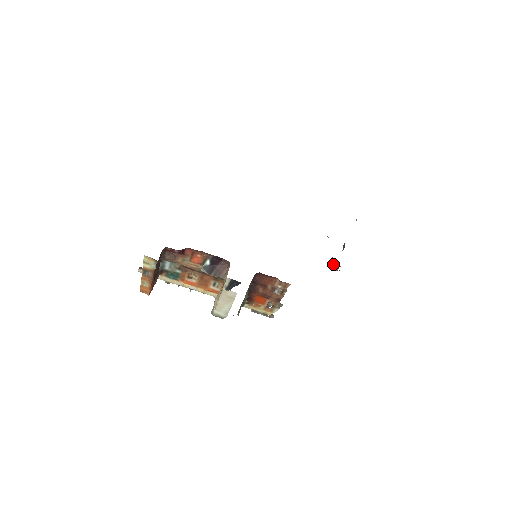
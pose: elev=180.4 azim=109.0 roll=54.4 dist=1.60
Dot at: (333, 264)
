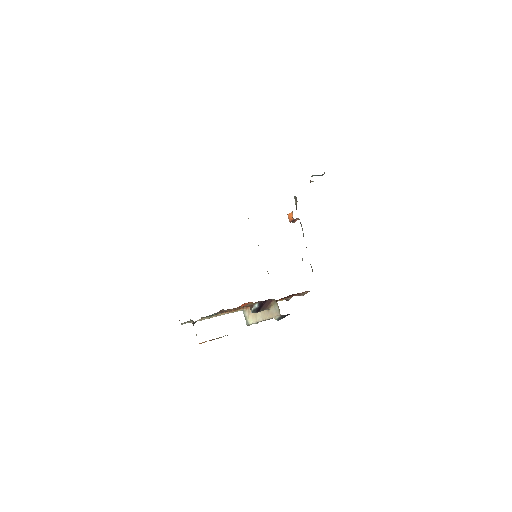
Dot at: (293, 219)
